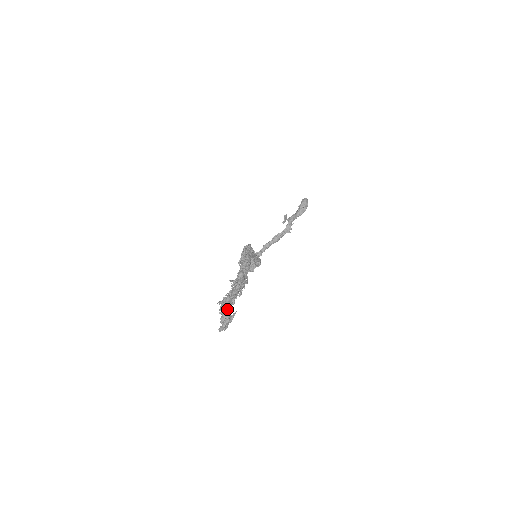
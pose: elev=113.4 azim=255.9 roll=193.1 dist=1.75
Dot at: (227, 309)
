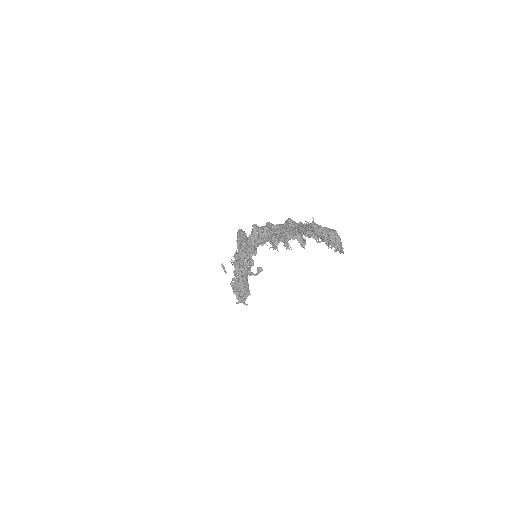
Dot at: (326, 228)
